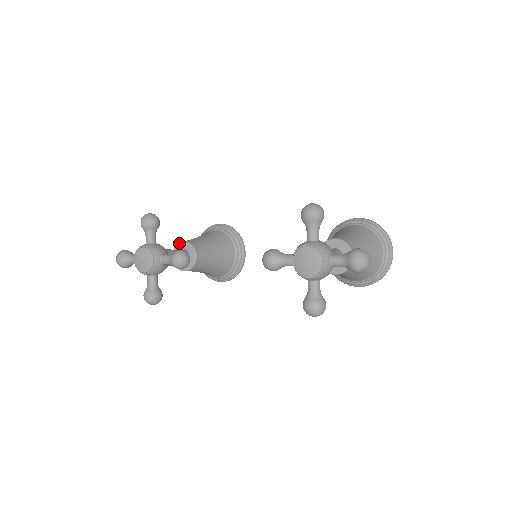
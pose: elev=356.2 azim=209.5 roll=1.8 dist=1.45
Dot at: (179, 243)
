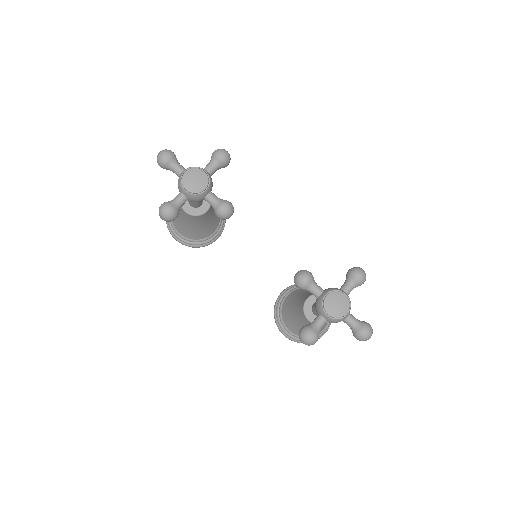
Dot at: occluded
